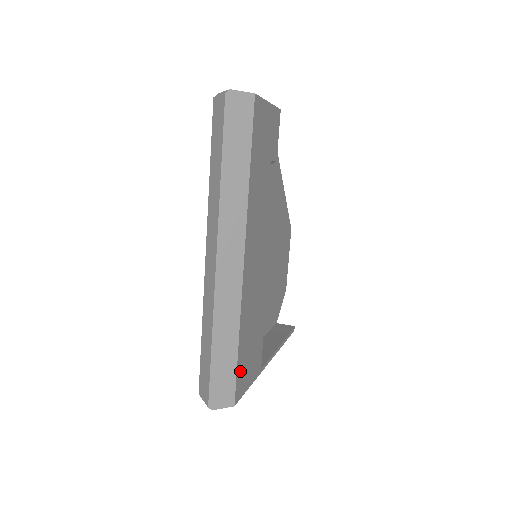
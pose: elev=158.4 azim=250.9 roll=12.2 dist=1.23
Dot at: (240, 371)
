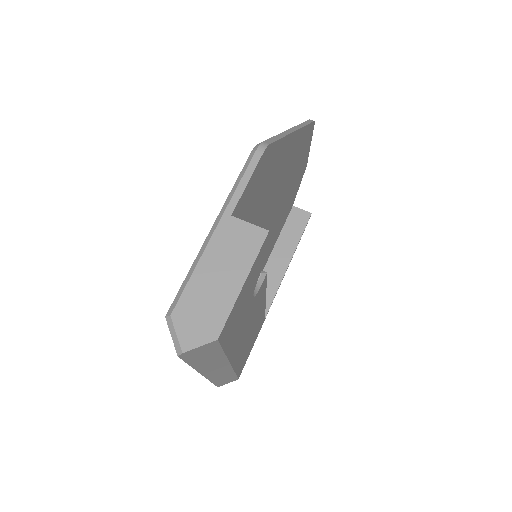
Dot at: (241, 368)
